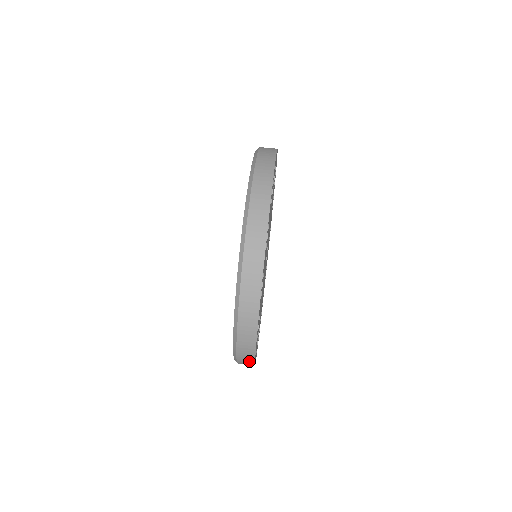
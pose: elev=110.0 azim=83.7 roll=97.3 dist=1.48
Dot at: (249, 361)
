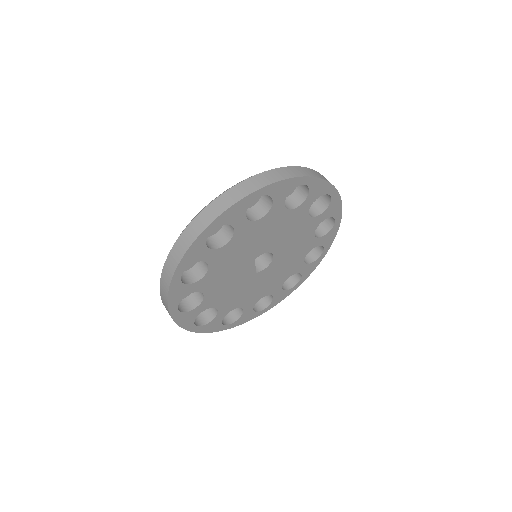
Dot at: (165, 294)
